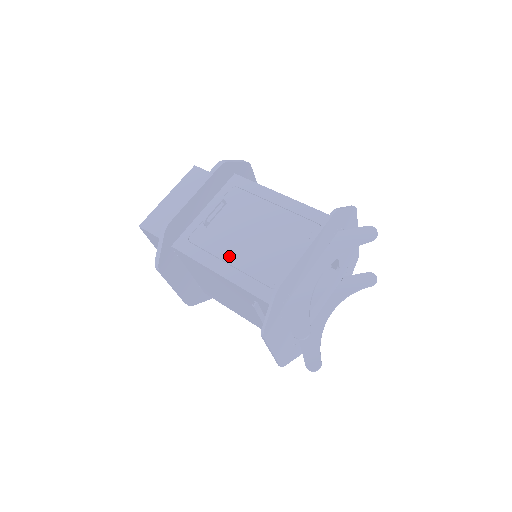
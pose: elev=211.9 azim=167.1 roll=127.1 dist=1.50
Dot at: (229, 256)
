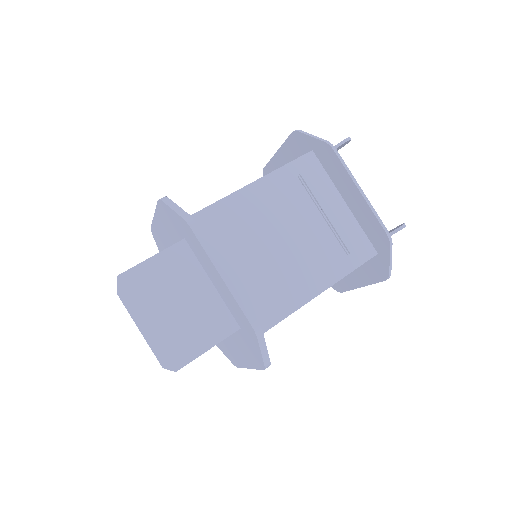
Dot at: occluded
